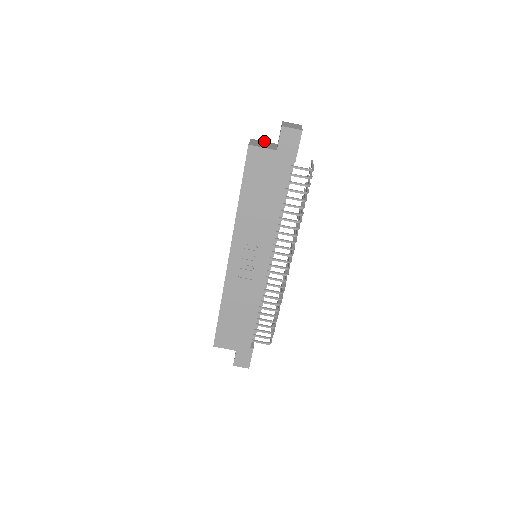
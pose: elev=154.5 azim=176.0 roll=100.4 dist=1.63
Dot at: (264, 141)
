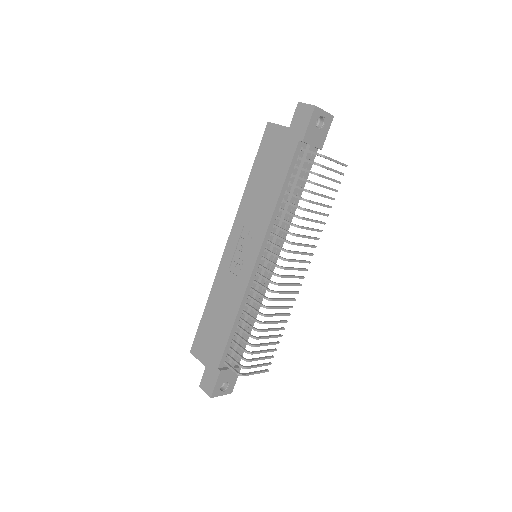
Dot at: occluded
